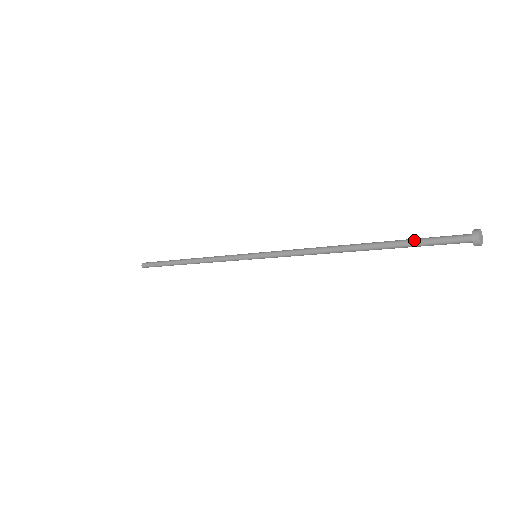
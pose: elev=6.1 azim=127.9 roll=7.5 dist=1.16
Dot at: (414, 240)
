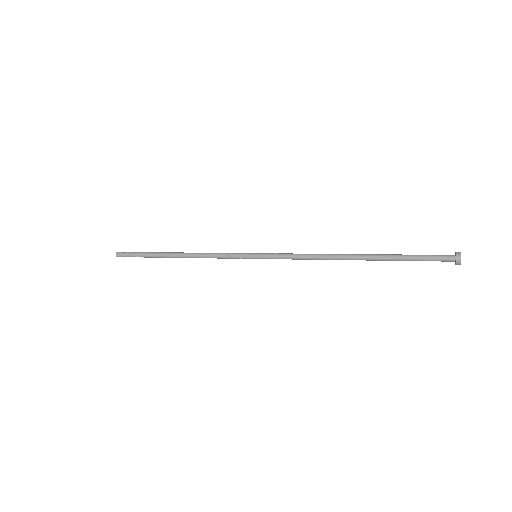
Dot at: (409, 258)
